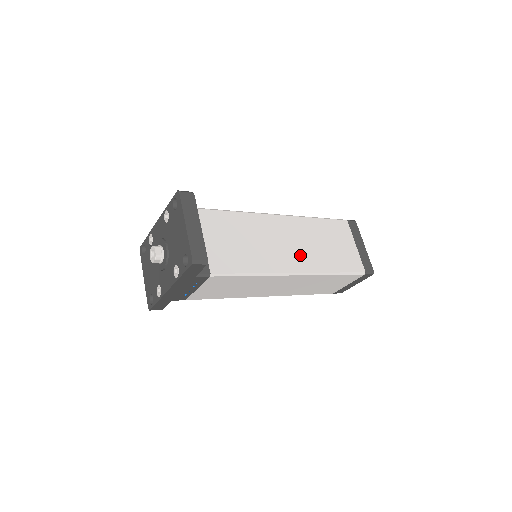
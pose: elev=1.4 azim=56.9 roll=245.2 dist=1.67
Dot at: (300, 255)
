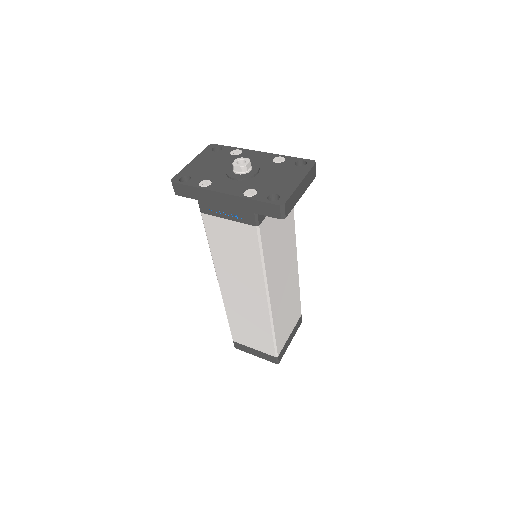
Dot at: (279, 294)
